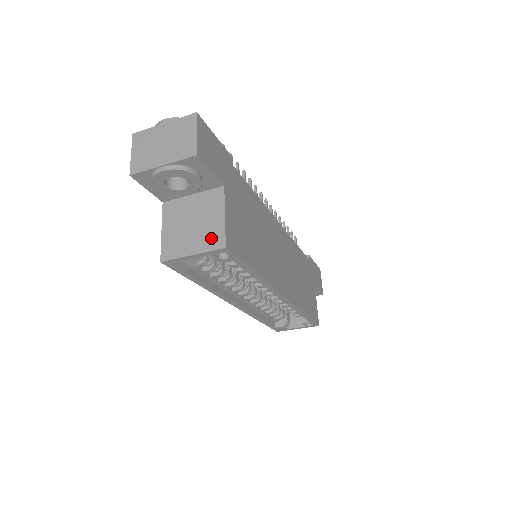
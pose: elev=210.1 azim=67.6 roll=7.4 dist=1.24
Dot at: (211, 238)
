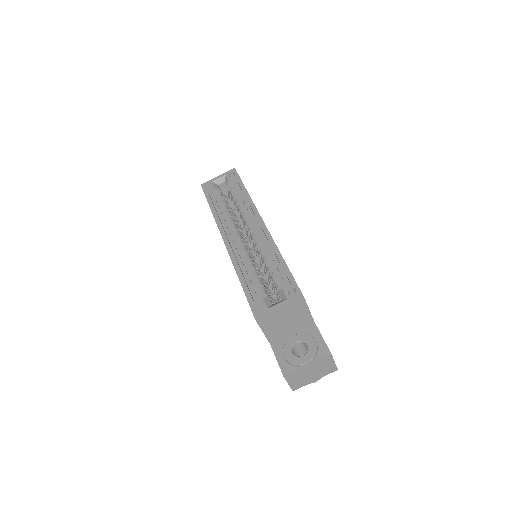
Dot at: occluded
